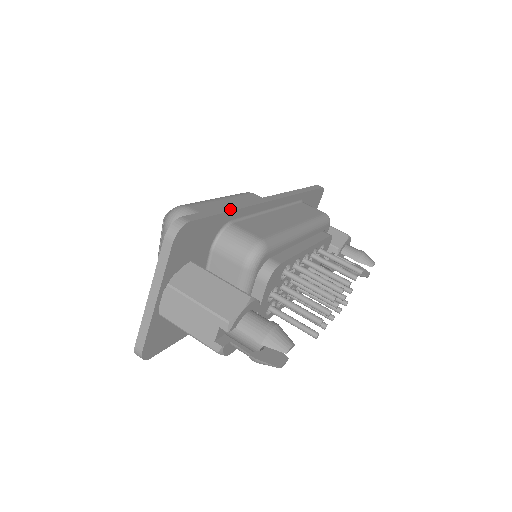
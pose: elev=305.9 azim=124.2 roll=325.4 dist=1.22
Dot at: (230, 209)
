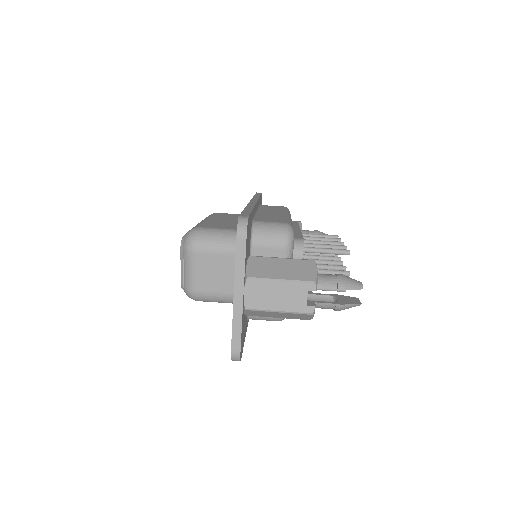
Dot at: (250, 209)
